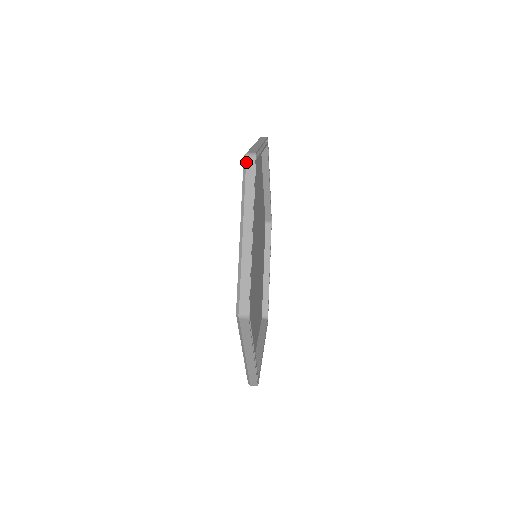
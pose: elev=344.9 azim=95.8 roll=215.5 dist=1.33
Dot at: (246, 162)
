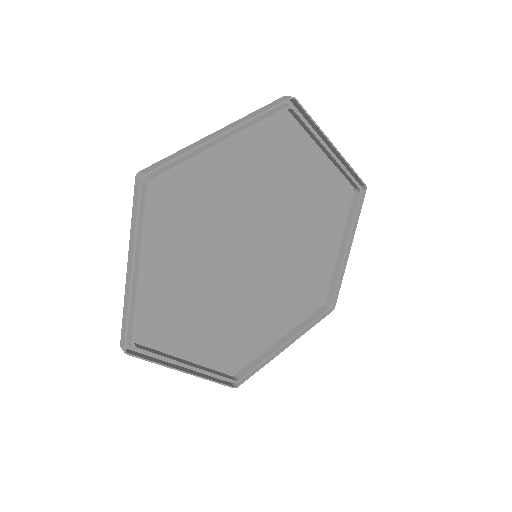
Dot at: (279, 98)
